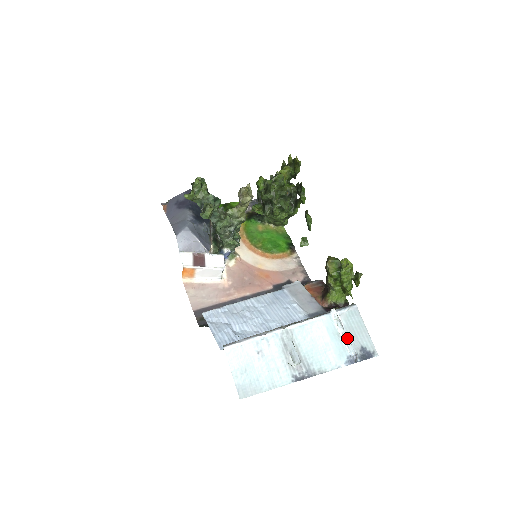
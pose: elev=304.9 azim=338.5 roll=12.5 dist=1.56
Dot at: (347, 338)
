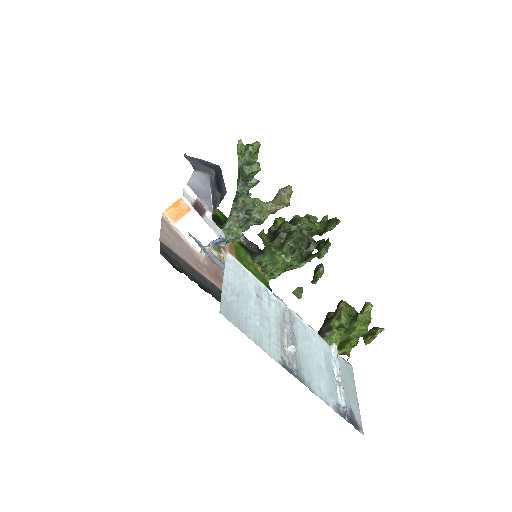
Dot at: occluded
